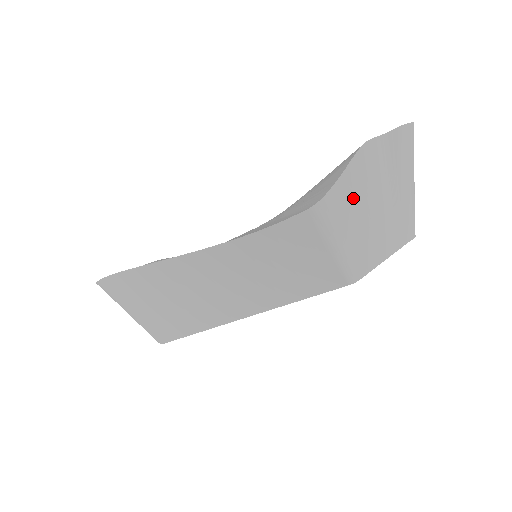
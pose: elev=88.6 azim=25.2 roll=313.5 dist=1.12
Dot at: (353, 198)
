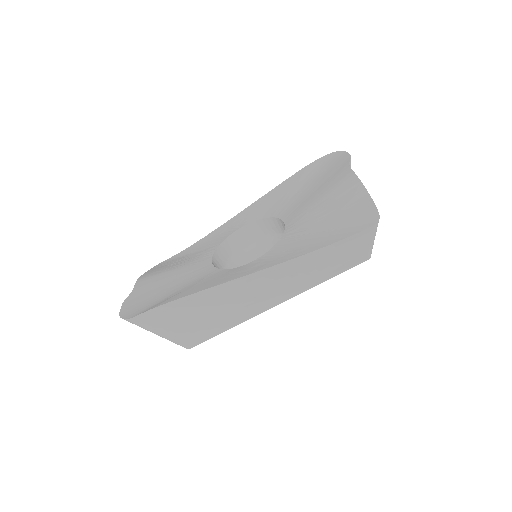
Dot at: occluded
